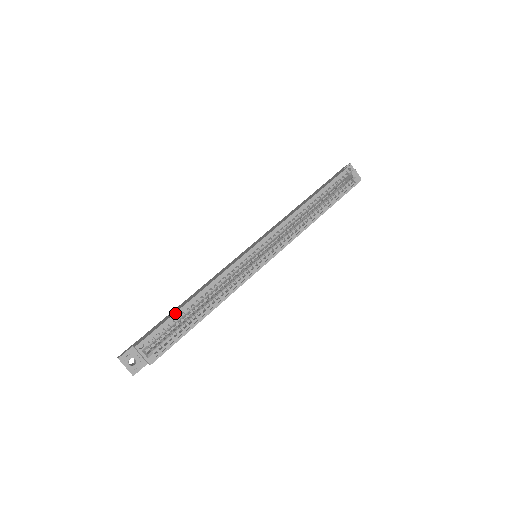
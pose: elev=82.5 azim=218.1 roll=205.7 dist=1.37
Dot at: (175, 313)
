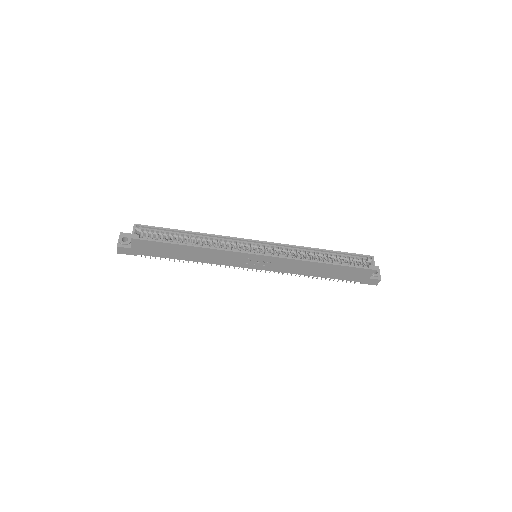
Dot at: (174, 229)
